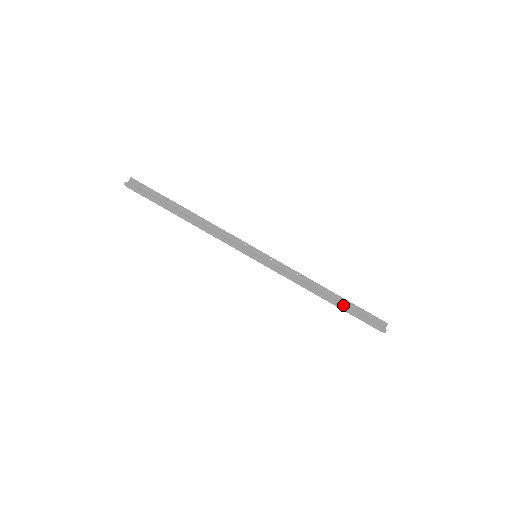
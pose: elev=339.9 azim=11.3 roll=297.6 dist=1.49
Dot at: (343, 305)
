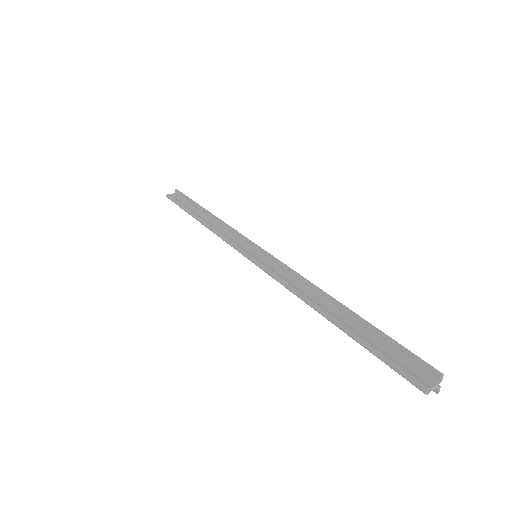
Dot at: (355, 329)
